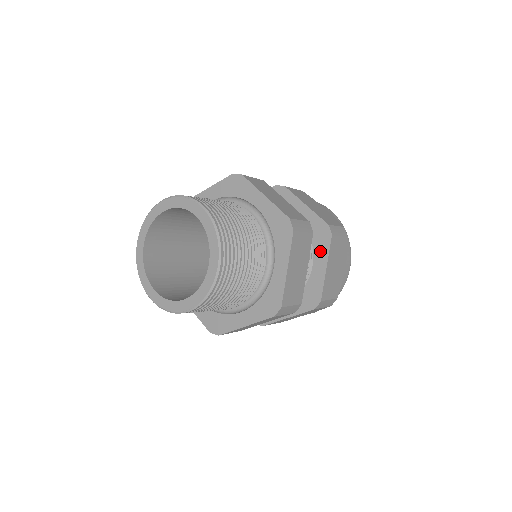
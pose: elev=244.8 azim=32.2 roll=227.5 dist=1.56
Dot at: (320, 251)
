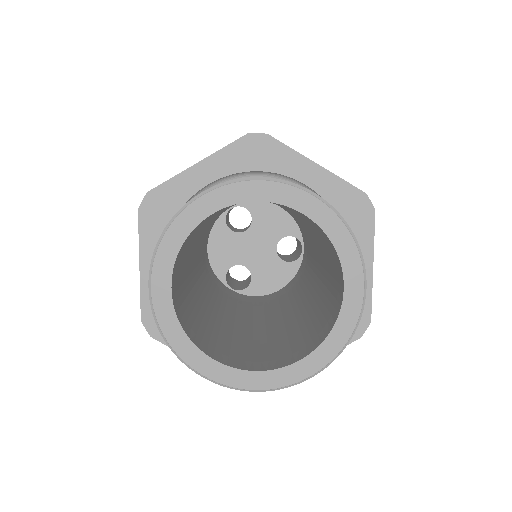
Dot at: occluded
